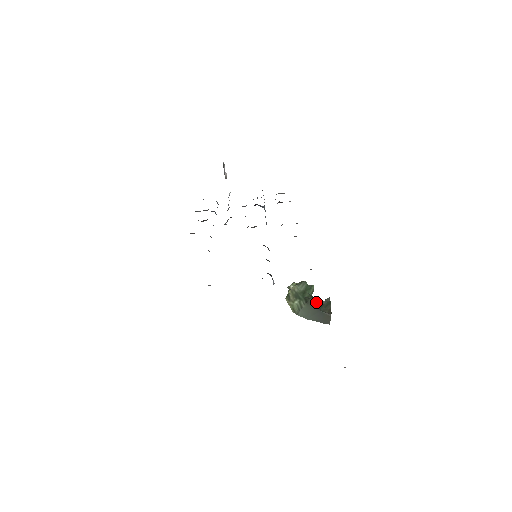
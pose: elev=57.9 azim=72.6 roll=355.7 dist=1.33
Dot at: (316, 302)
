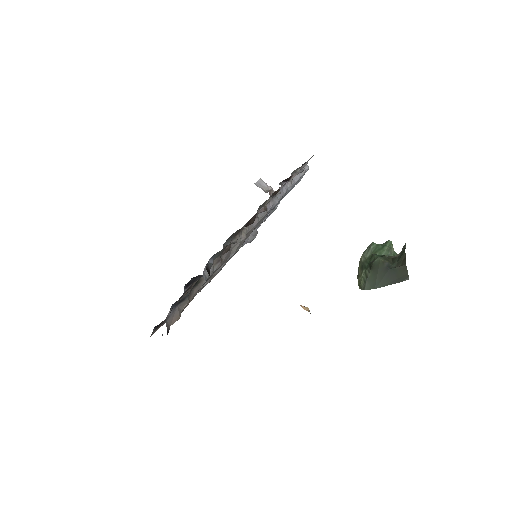
Dot at: (381, 261)
